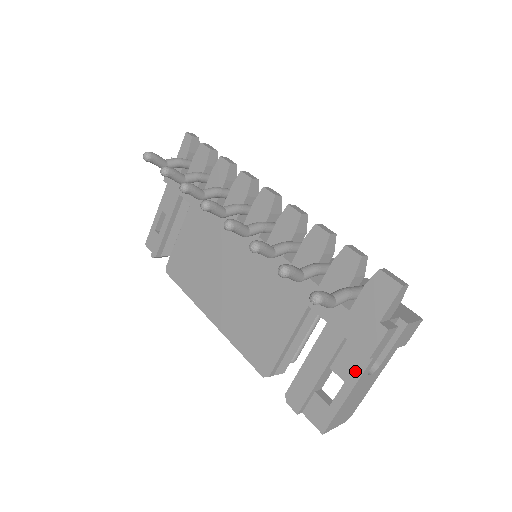
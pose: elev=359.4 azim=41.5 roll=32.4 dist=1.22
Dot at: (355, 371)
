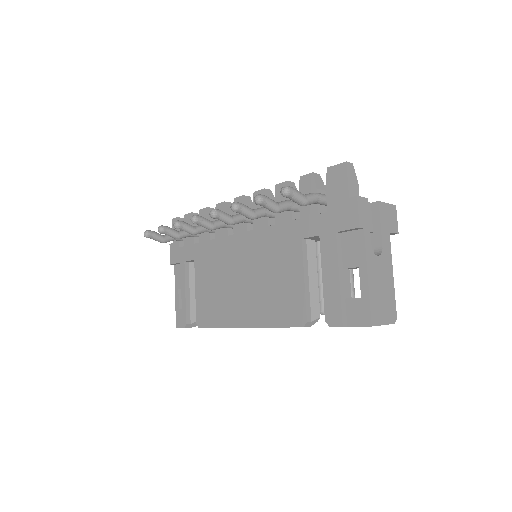
Dot at: (359, 251)
